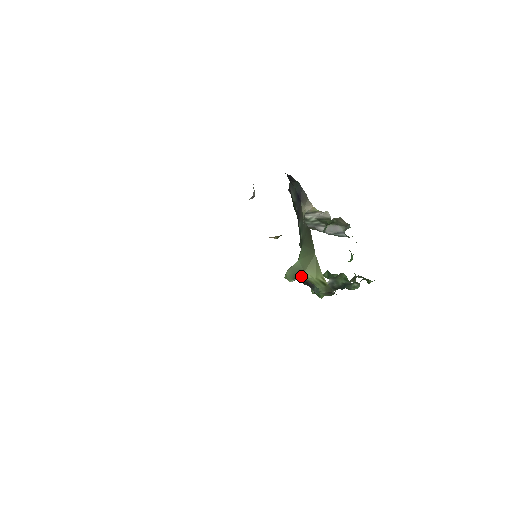
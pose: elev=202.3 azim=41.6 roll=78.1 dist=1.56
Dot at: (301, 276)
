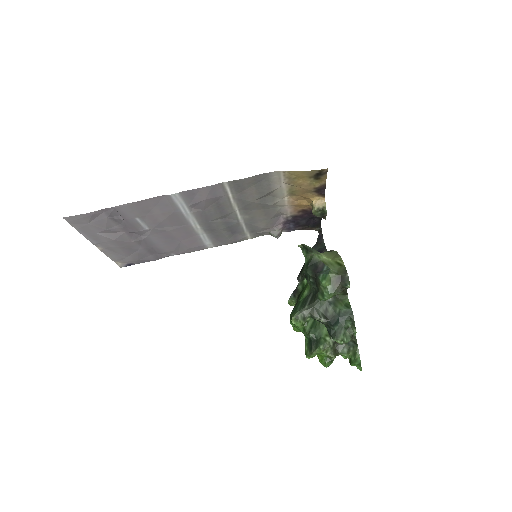
Dot at: (316, 253)
